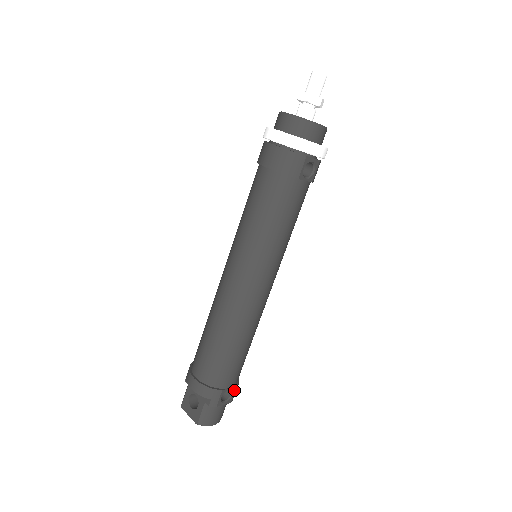
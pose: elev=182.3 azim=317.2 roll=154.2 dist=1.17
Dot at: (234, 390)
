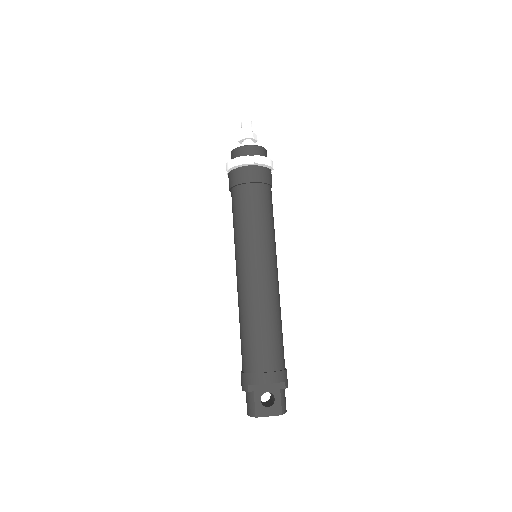
Dot at: occluded
